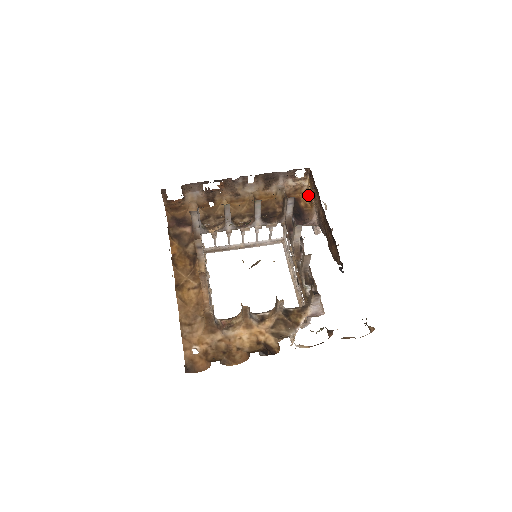
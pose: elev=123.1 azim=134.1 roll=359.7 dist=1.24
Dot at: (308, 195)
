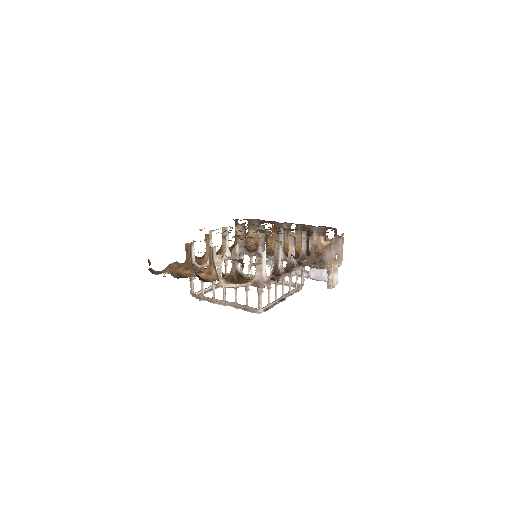
Dot at: occluded
